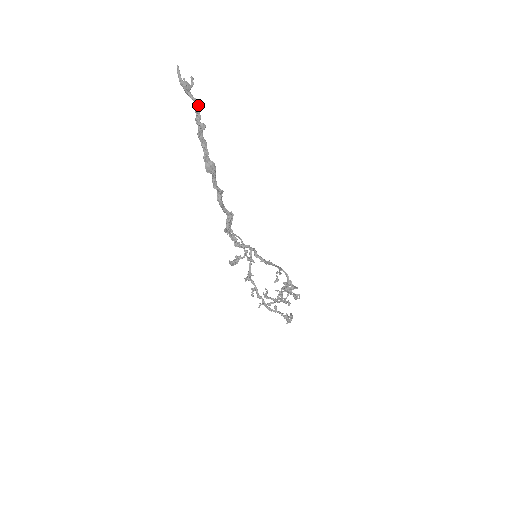
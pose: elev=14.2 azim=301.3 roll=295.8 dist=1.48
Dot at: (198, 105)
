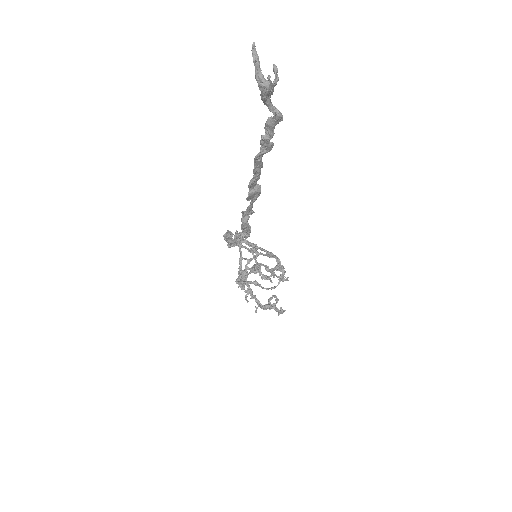
Dot at: (278, 120)
